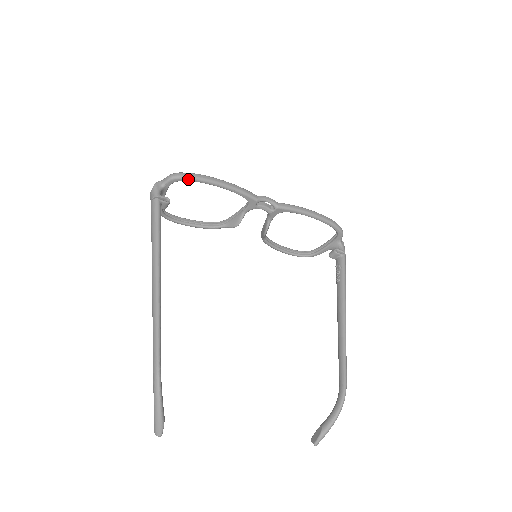
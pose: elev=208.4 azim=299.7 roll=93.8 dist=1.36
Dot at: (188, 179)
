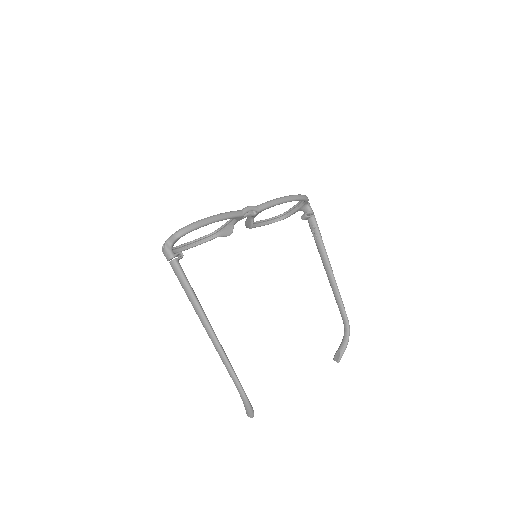
Dot at: (190, 231)
